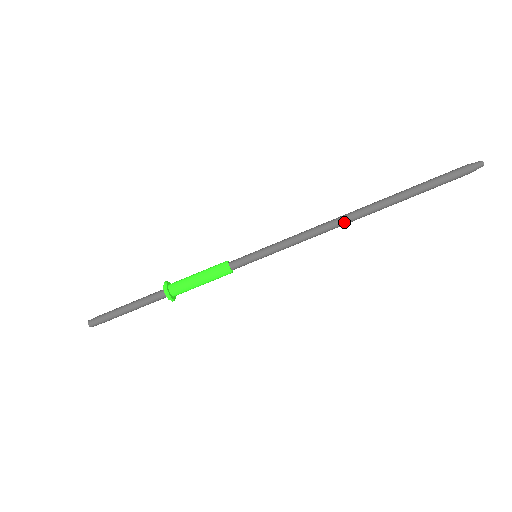
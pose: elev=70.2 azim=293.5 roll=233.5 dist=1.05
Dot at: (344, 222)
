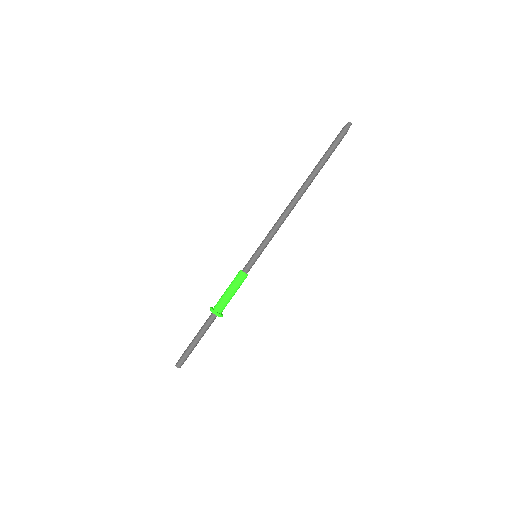
Dot at: occluded
